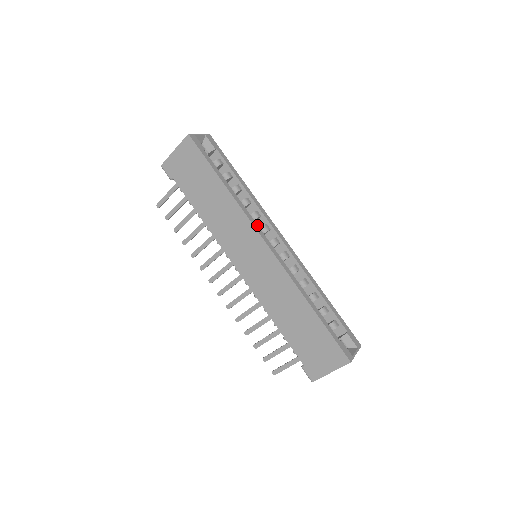
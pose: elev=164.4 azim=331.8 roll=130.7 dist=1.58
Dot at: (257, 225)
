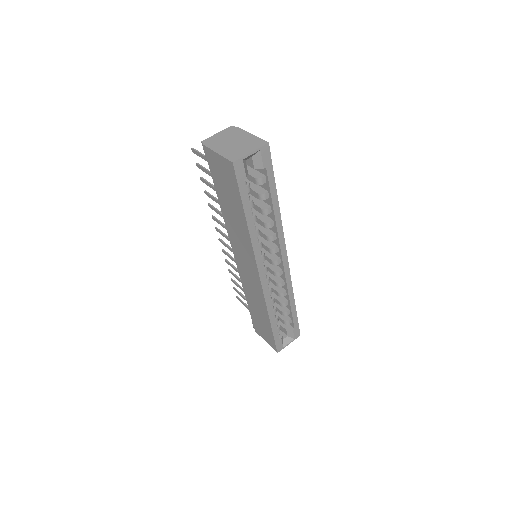
Dot at: (261, 259)
